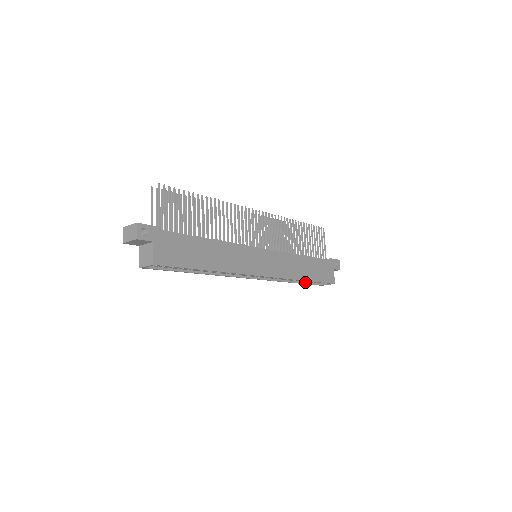
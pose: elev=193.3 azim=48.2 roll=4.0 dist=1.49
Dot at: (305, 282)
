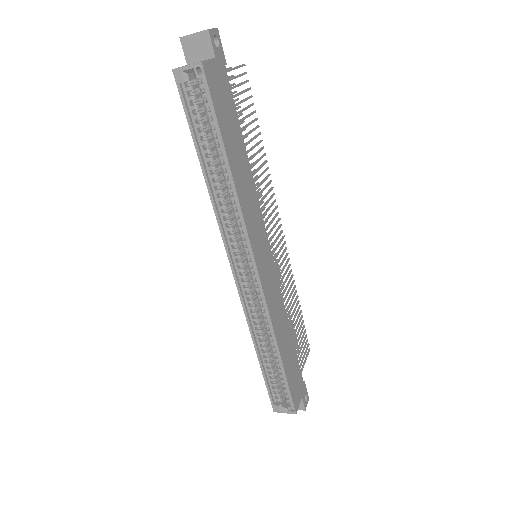
Dot at: (266, 375)
